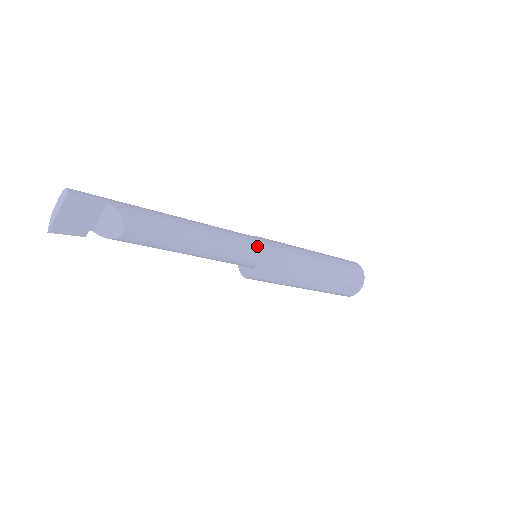
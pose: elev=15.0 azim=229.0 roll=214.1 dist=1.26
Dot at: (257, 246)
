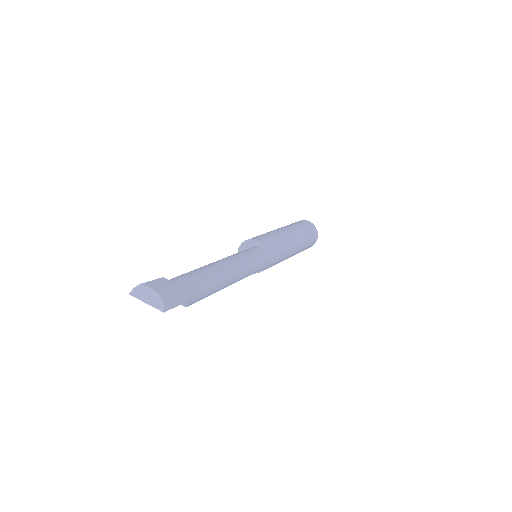
Dot at: occluded
